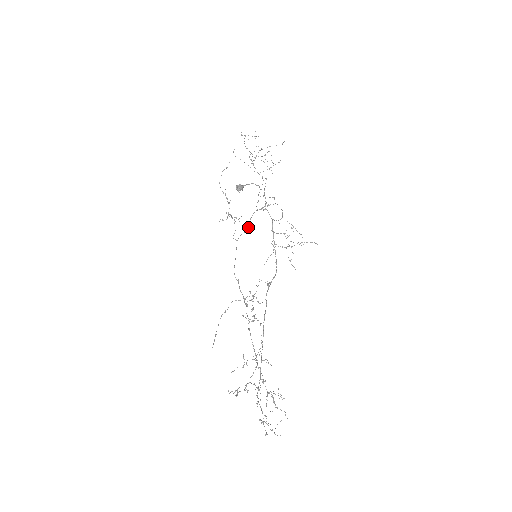
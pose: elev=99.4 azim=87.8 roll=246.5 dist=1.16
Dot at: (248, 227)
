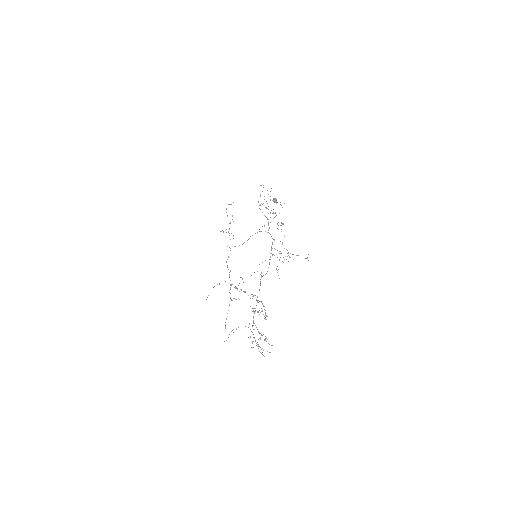
Dot at: occluded
